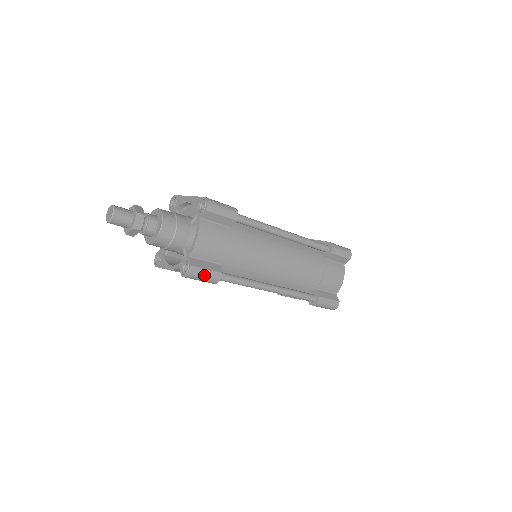
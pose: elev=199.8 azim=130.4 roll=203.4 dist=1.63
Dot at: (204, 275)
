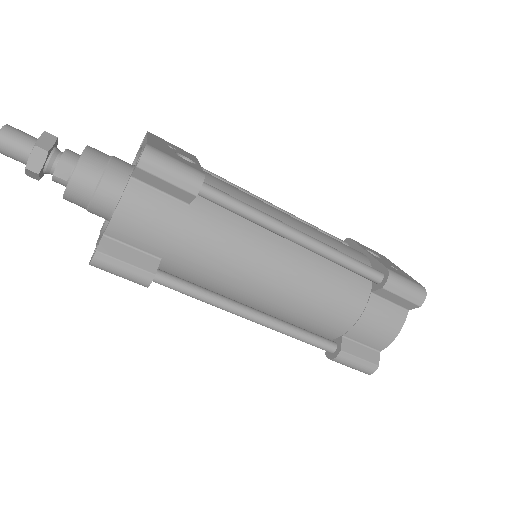
Dot at: (120, 270)
